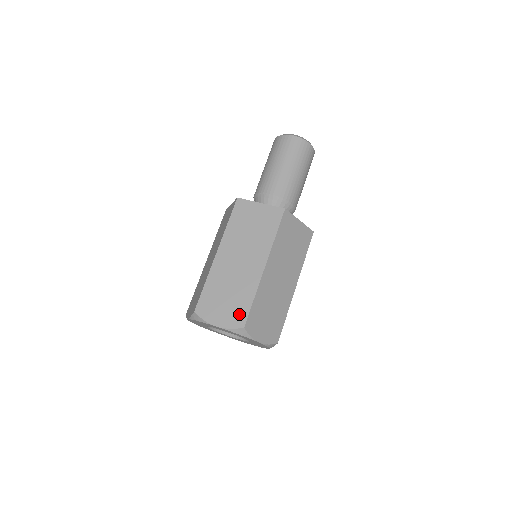
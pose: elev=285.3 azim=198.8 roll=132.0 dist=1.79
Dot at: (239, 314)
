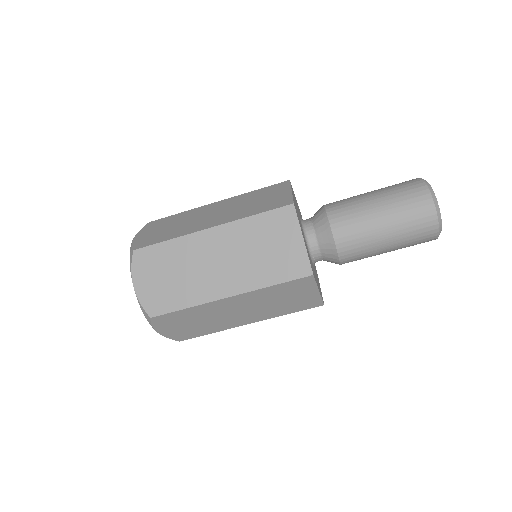
Dot at: (187, 335)
